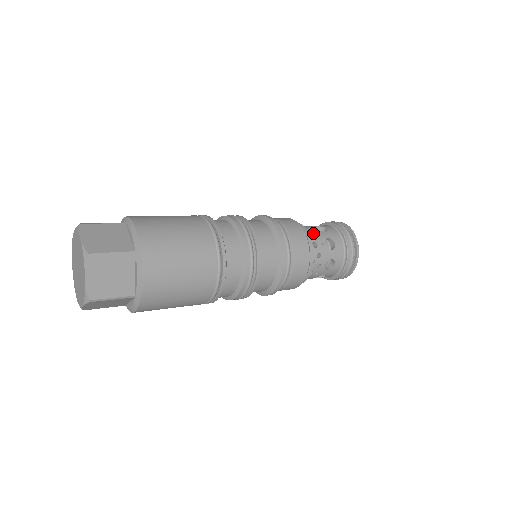
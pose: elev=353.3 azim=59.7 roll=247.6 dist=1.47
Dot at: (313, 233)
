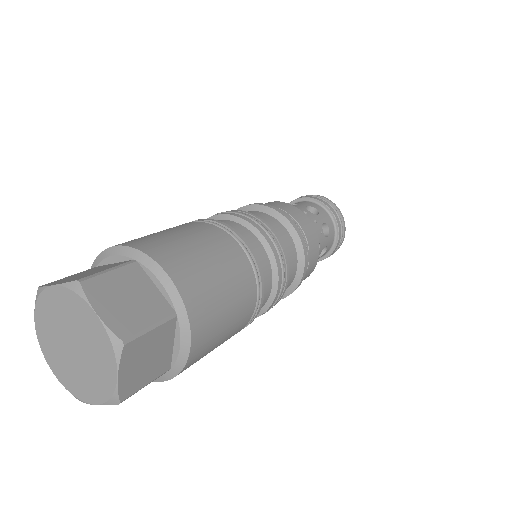
Dot at: (311, 219)
